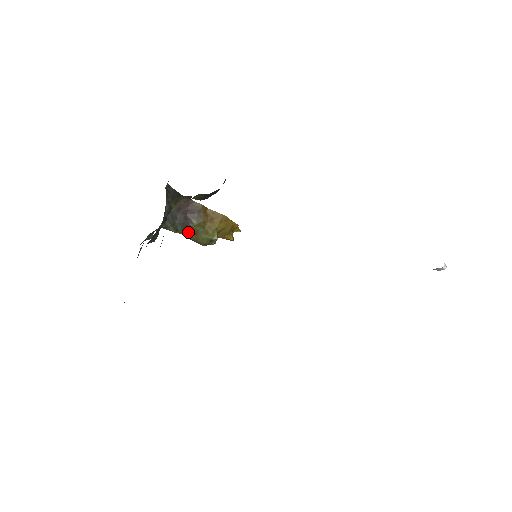
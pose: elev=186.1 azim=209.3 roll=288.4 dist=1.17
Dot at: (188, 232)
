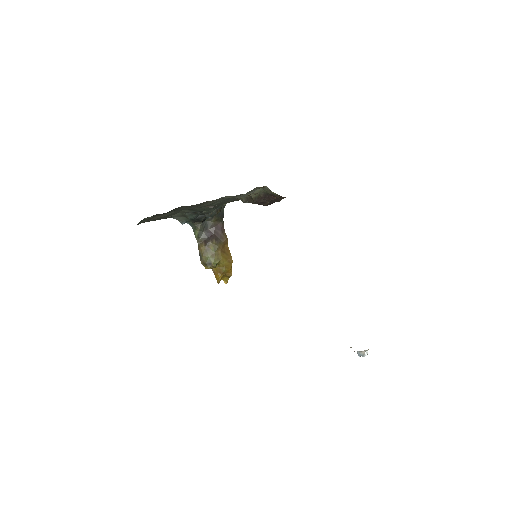
Dot at: (203, 245)
